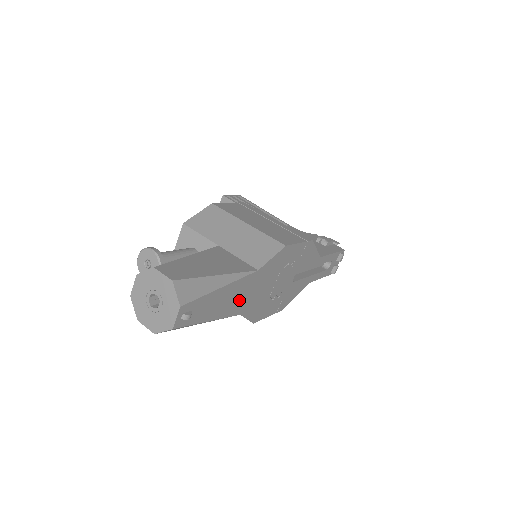
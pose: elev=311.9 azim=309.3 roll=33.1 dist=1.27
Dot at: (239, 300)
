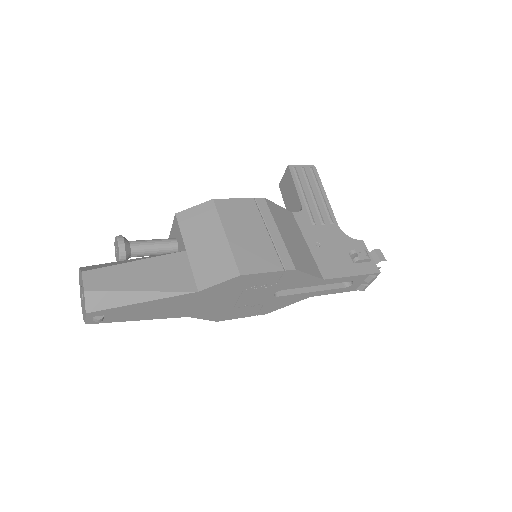
Dot at: (179, 309)
